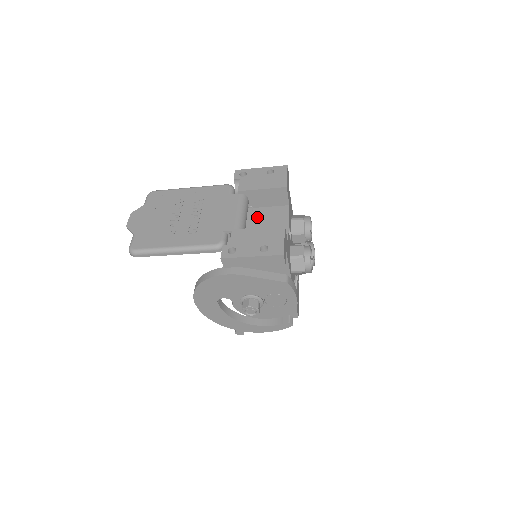
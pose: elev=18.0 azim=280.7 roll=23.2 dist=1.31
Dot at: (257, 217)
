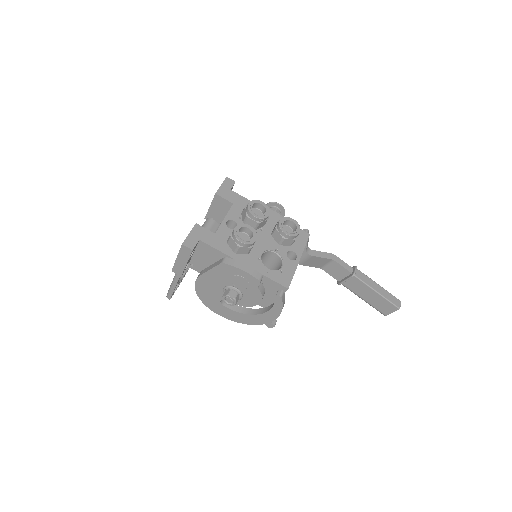
Dot at: occluded
